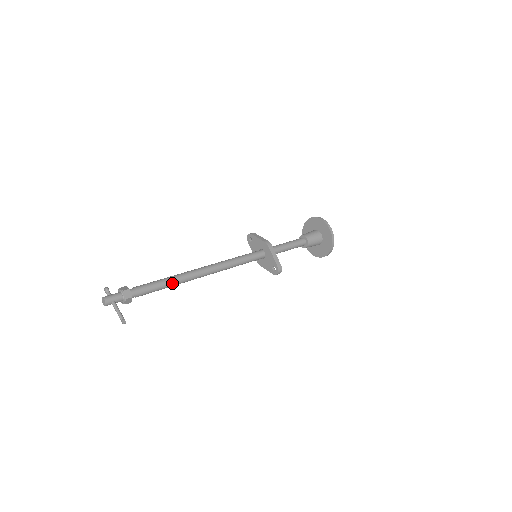
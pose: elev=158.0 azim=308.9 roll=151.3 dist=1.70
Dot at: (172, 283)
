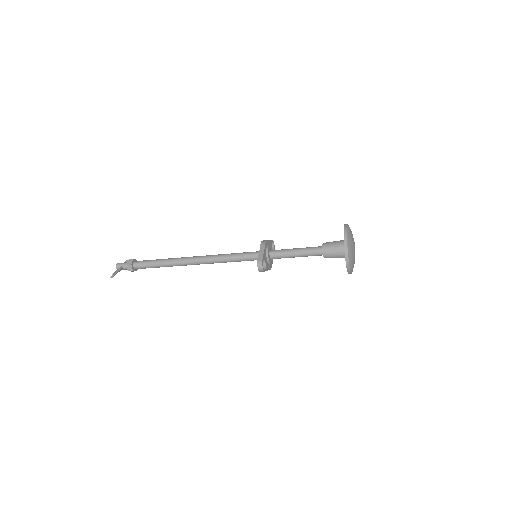
Dot at: (165, 262)
